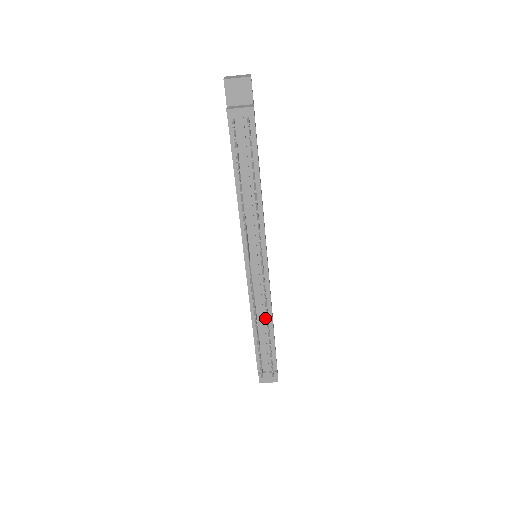
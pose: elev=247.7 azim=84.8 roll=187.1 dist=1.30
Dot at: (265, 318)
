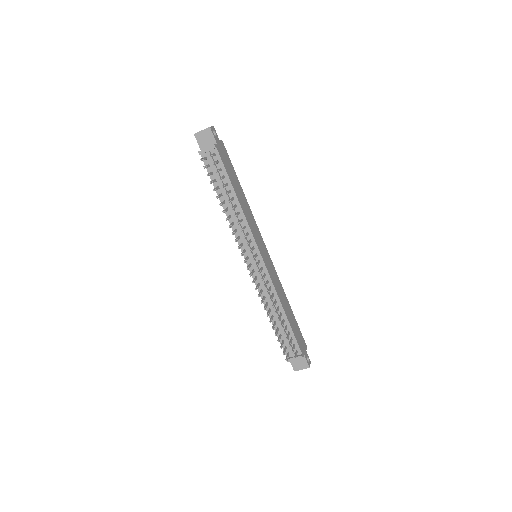
Dot at: (276, 306)
